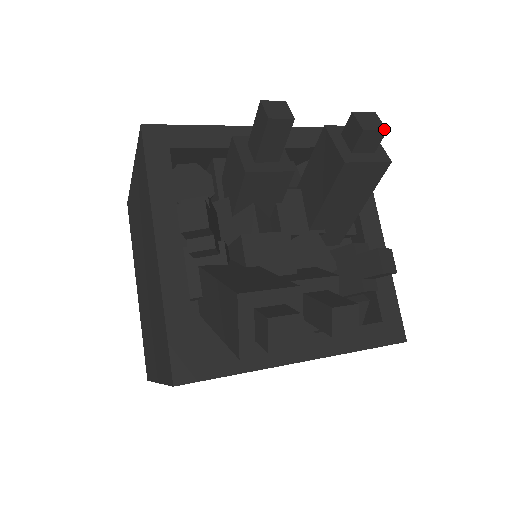
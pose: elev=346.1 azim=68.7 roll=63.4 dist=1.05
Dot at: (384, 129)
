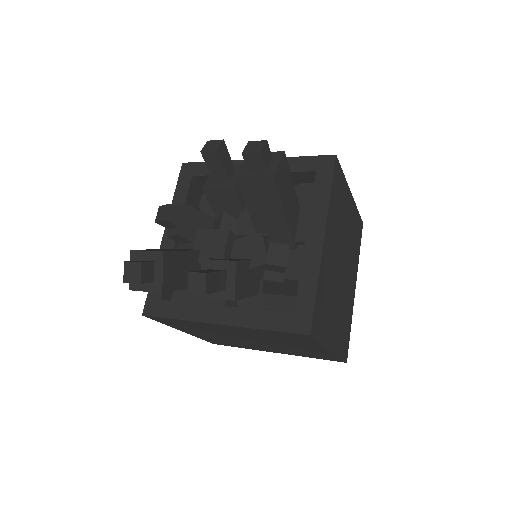
Dot at: (259, 151)
